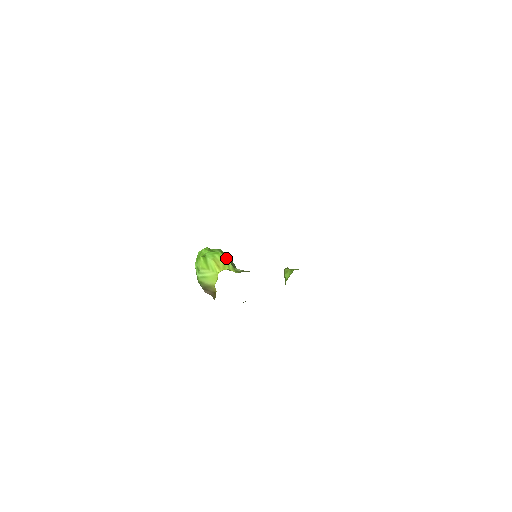
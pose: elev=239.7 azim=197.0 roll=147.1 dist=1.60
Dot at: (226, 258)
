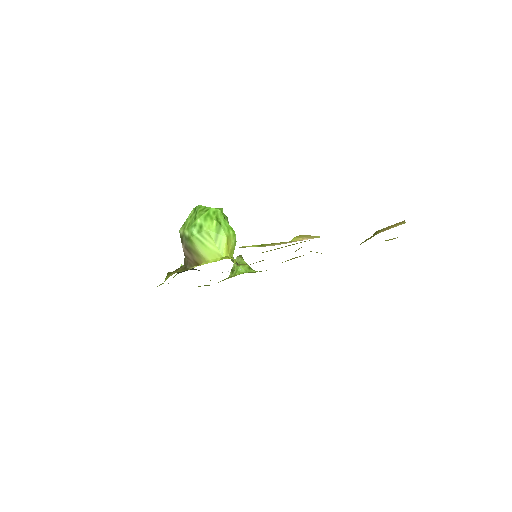
Dot at: (236, 241)
